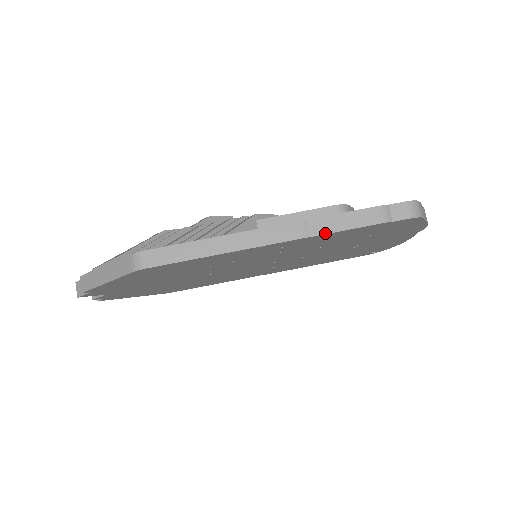
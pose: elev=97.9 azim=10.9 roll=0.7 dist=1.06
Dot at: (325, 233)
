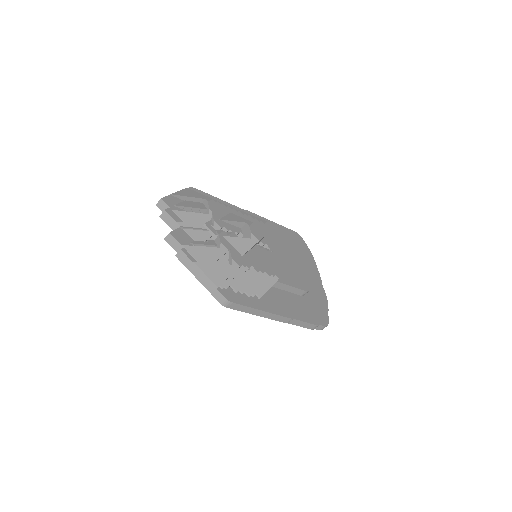
Dot at: (293, 324)
